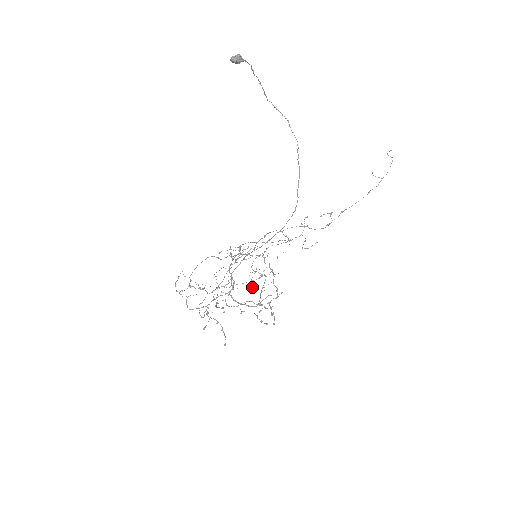
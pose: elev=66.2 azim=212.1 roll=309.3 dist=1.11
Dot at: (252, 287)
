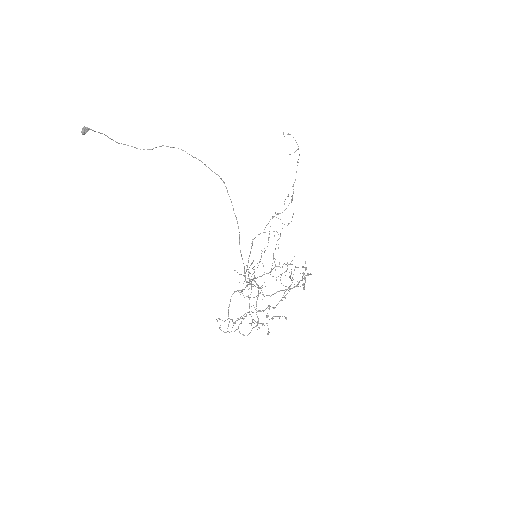
Dot at: occluded
